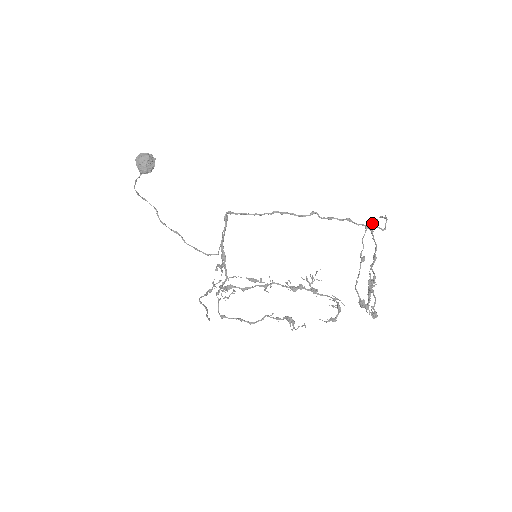
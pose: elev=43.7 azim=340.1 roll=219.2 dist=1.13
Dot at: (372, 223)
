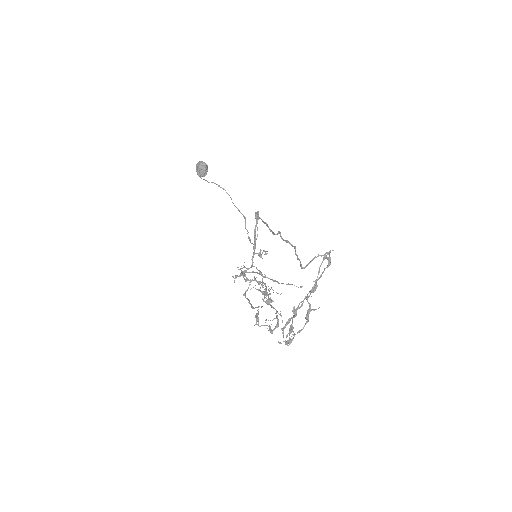
Dot at: (328, 254)
